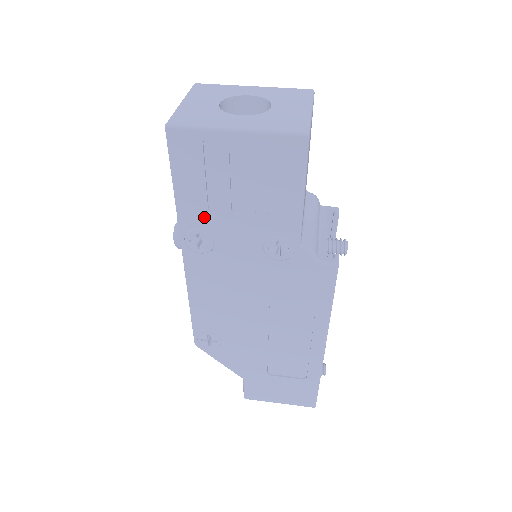
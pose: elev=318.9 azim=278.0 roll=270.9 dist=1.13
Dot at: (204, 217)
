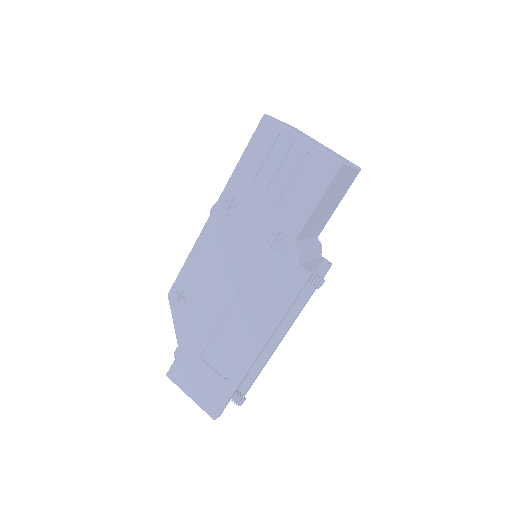
Dot at: (246, 187)
